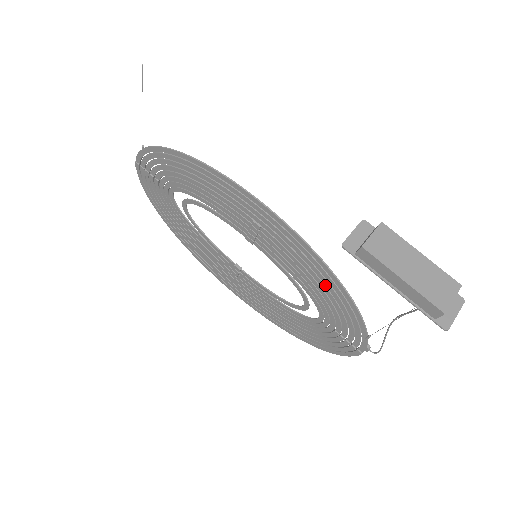
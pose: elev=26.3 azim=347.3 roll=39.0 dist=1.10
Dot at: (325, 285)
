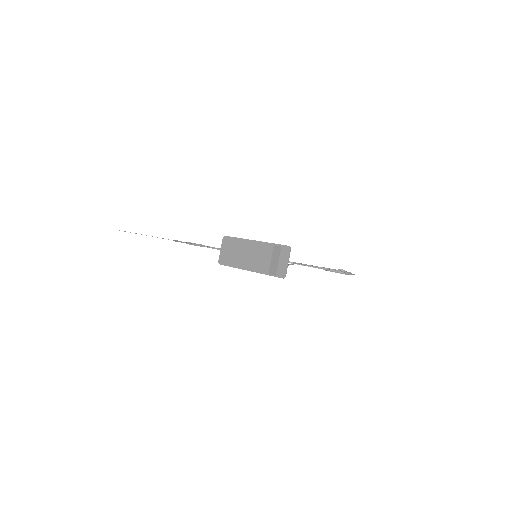
Dot at: occluded
